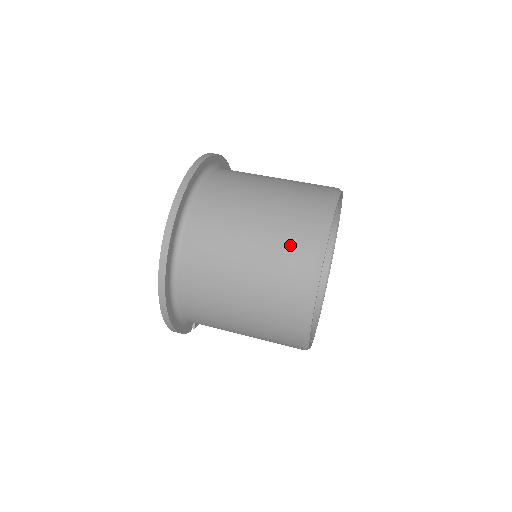
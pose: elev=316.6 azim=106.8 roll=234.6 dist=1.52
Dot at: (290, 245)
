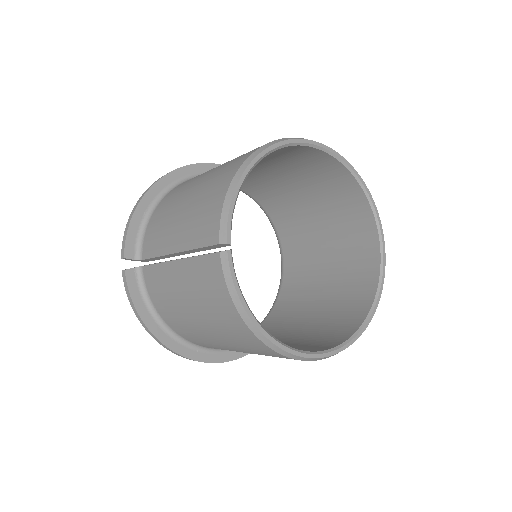
Dot at: occluded
